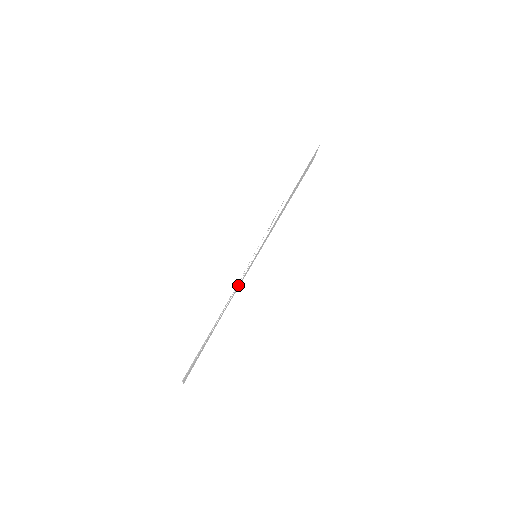
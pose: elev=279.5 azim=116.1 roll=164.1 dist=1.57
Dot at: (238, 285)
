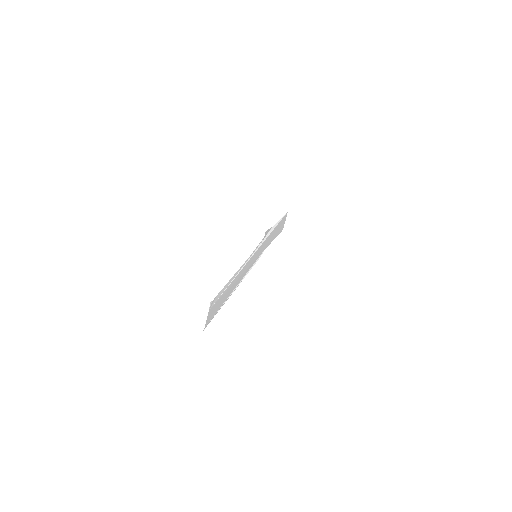
Dot at: (247, 262)
